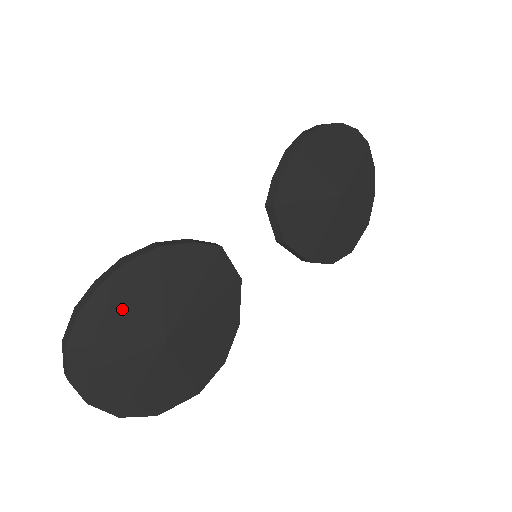
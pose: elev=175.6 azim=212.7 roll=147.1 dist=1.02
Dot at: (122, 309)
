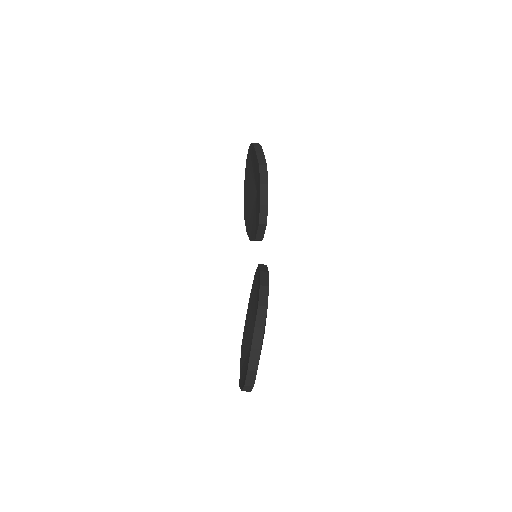
Dot at: occluded
